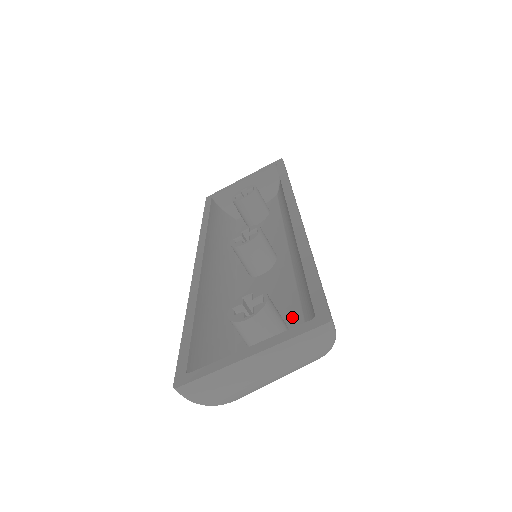
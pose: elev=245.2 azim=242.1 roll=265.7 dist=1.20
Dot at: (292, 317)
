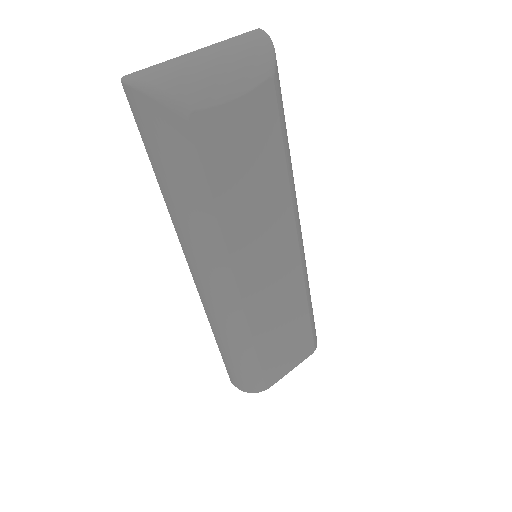
Dot at: occluded
